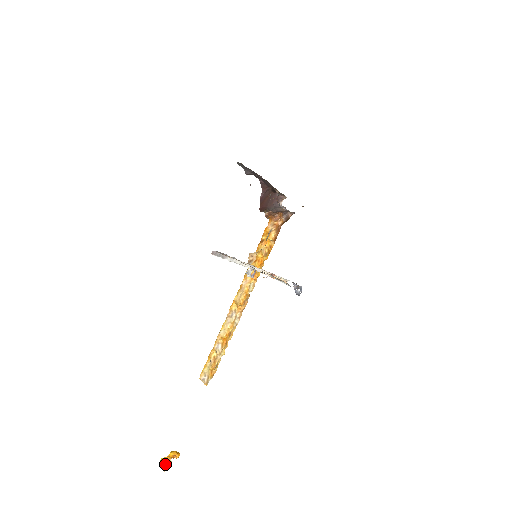
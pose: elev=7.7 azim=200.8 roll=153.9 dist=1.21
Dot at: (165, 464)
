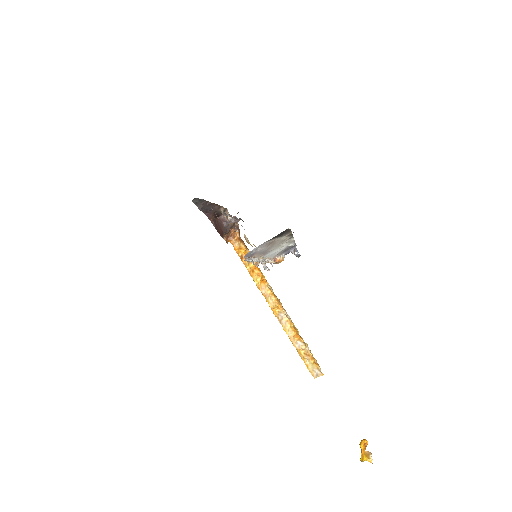
Dot at: (367, 458)
